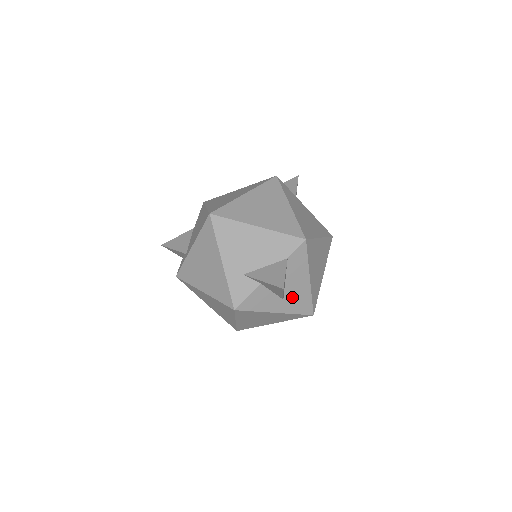
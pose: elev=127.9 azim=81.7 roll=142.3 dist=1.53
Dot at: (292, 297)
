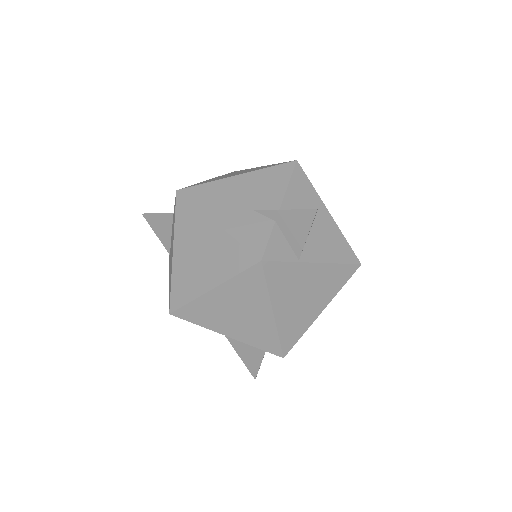
Dot at: occluded
